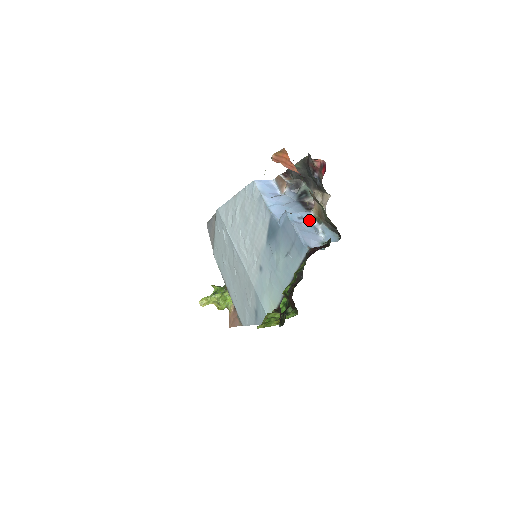
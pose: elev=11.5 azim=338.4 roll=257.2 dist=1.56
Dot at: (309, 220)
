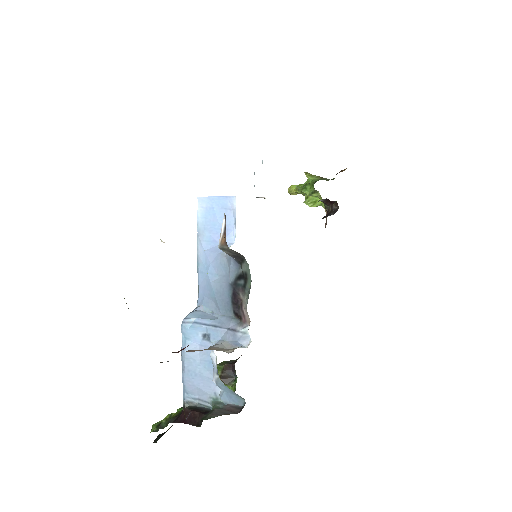
Dot at: (210, 353)
